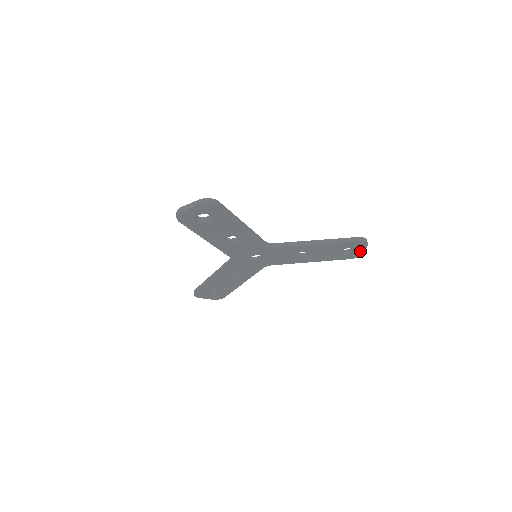
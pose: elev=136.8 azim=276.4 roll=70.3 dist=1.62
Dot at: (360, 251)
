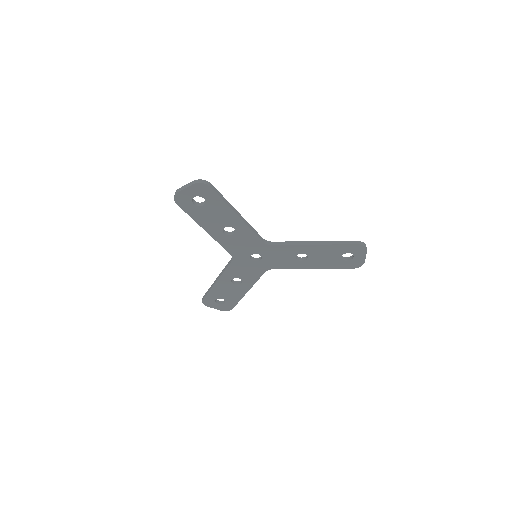
Dot at: (361, 258)
